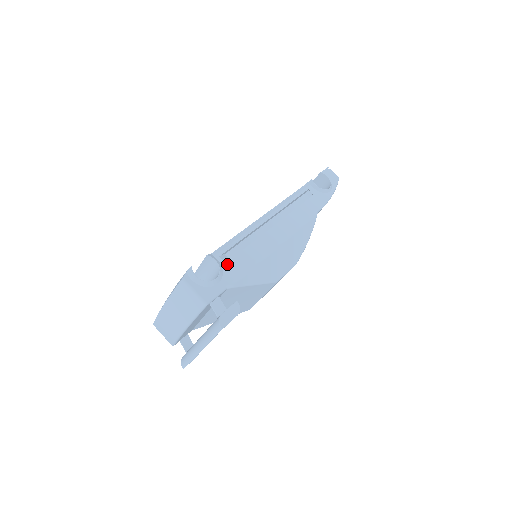
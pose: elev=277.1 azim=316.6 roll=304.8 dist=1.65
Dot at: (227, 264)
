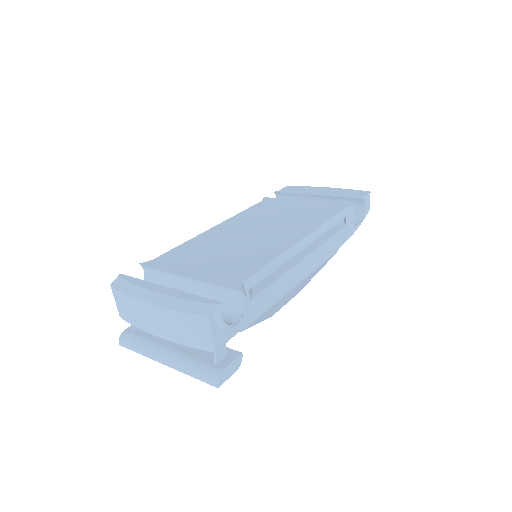
Dot at: (251, 301)
